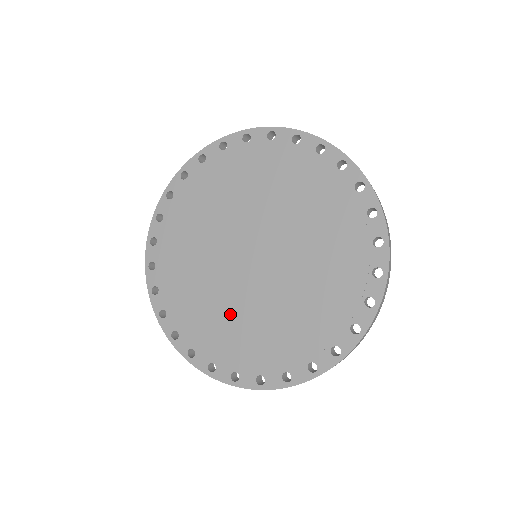
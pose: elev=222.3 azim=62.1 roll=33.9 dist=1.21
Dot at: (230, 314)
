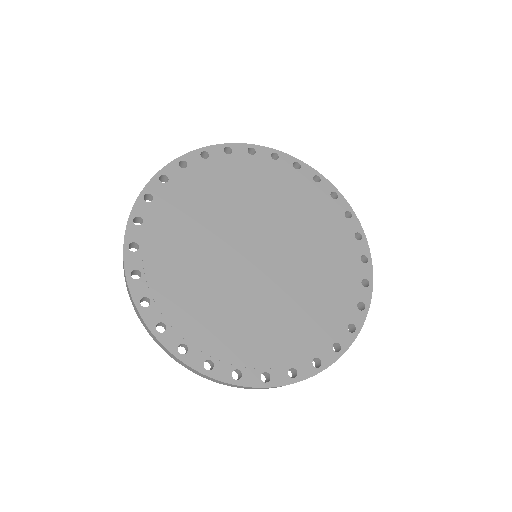
Dot at: (202, 276)
